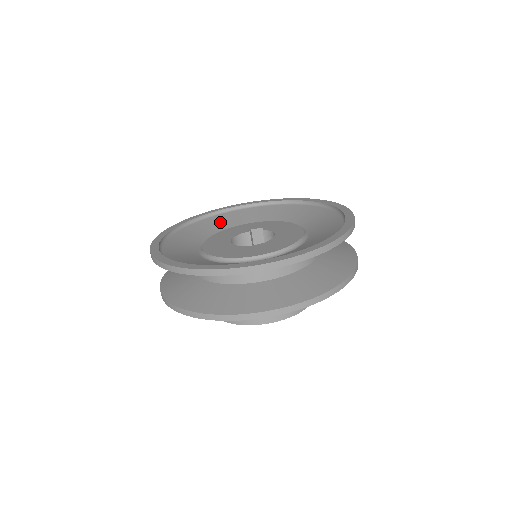
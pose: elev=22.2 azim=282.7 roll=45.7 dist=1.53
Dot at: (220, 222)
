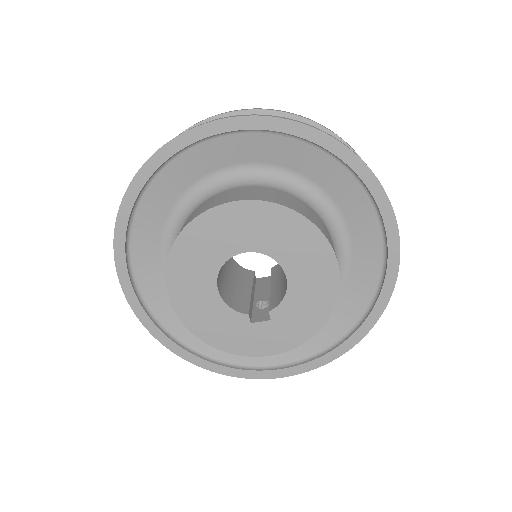
Dot at: occluded
